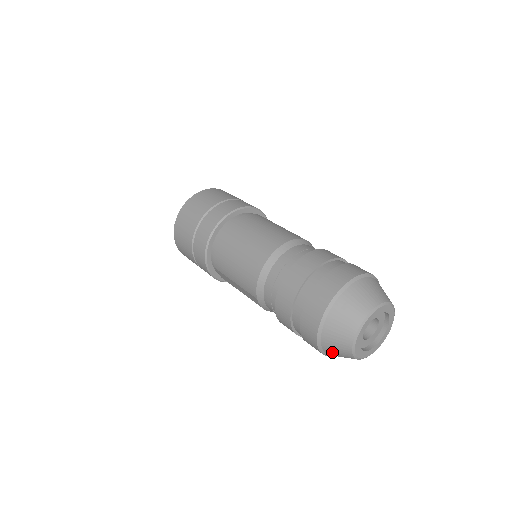
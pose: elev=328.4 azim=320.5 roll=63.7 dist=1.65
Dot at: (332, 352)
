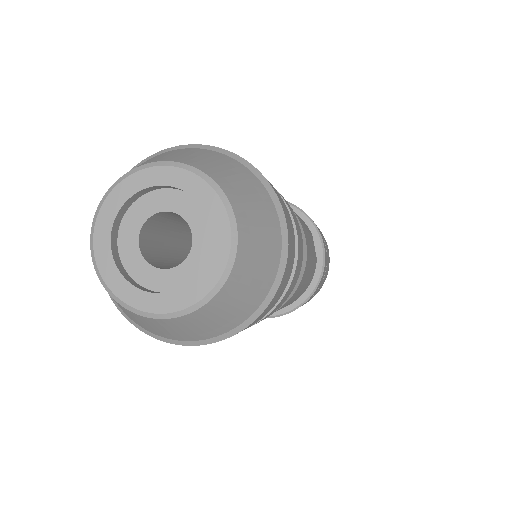
Dot at: occluded
